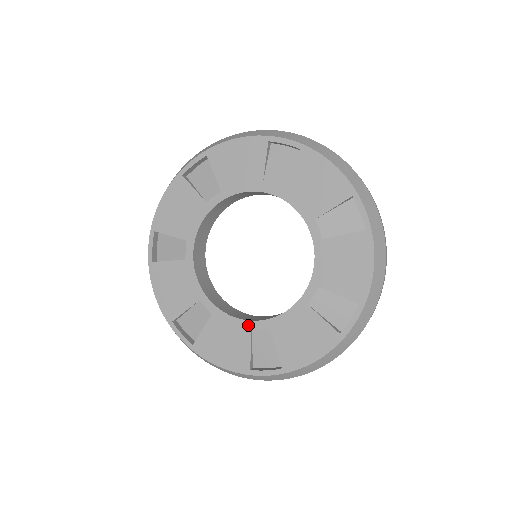
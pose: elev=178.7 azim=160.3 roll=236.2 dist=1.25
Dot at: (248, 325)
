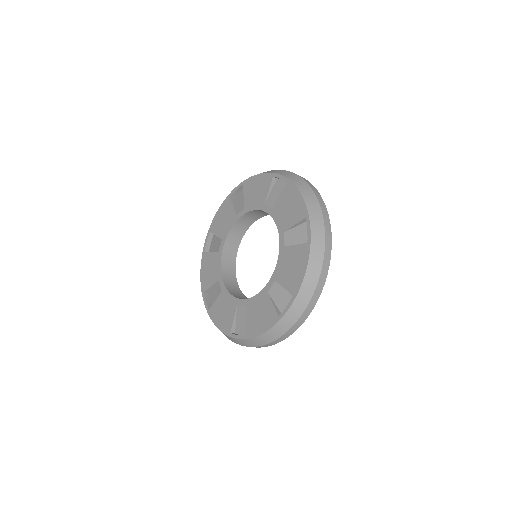
Dot at: (264, 291)
